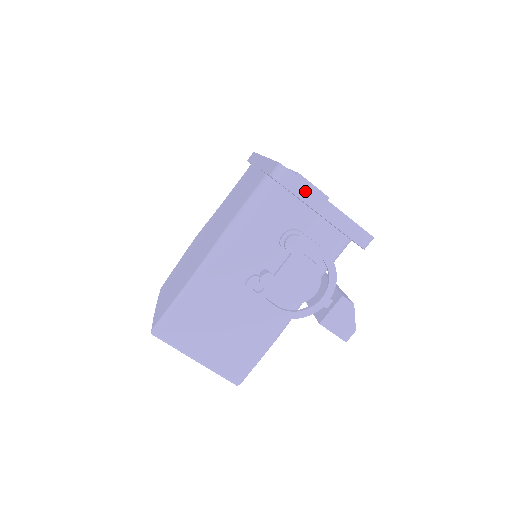
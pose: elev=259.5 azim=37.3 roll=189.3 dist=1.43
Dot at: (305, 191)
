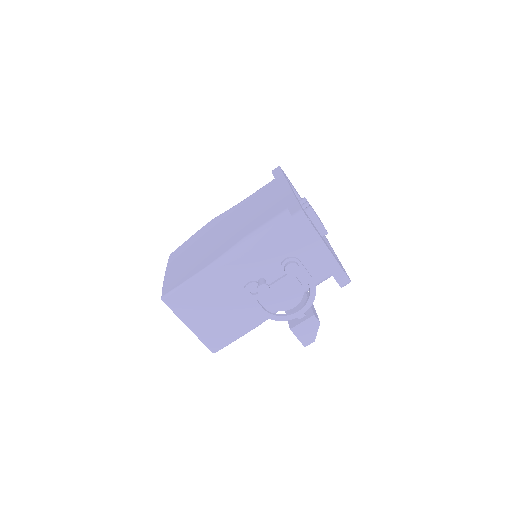
Dot at: (314, 236)
